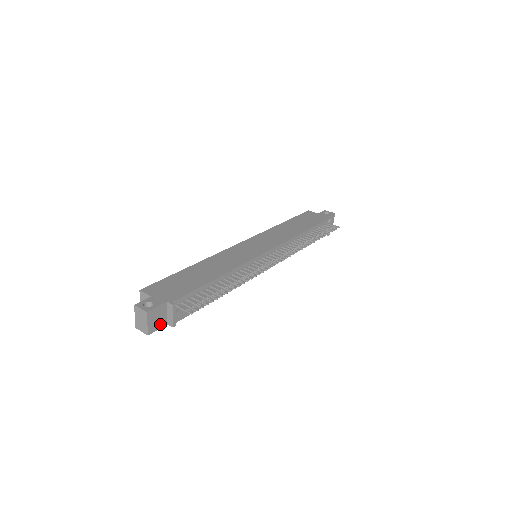
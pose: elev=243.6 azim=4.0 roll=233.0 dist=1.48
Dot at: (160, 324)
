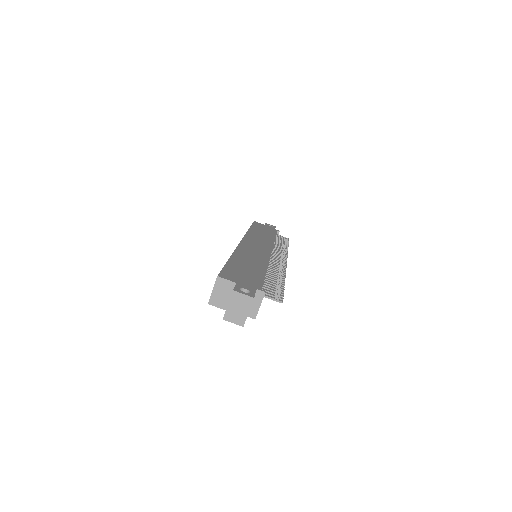
Dot at: occluded
